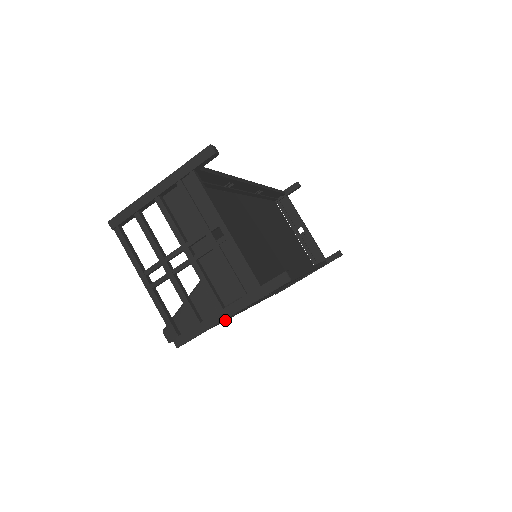
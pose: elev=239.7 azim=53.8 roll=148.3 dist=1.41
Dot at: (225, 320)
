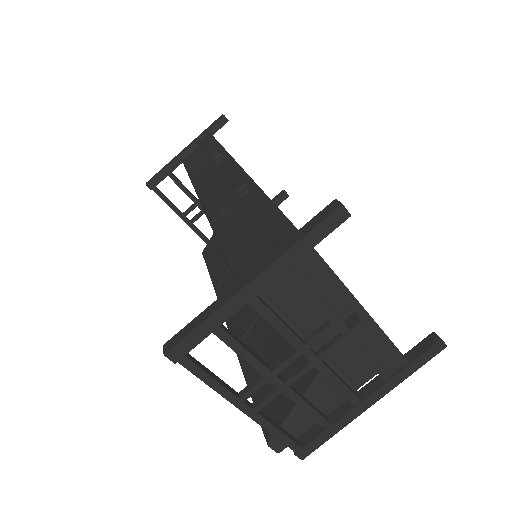
Dot at: occluded
